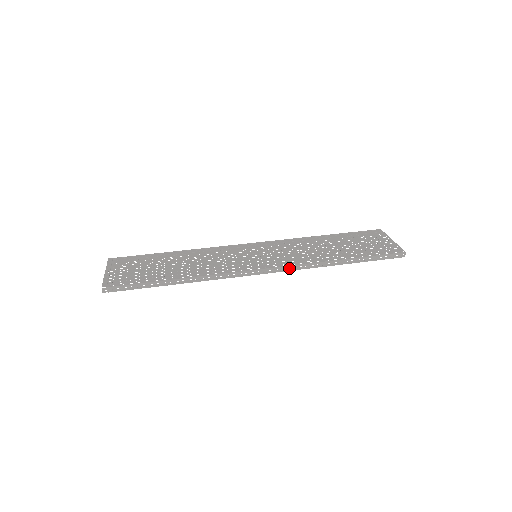
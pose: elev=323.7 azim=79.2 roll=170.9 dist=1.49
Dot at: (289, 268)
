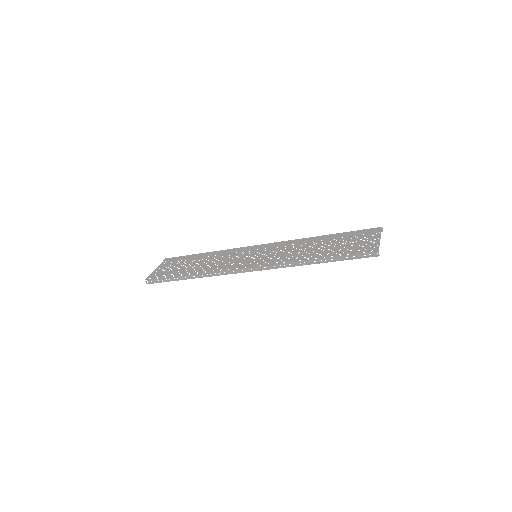
Dot at: (270, 267)
